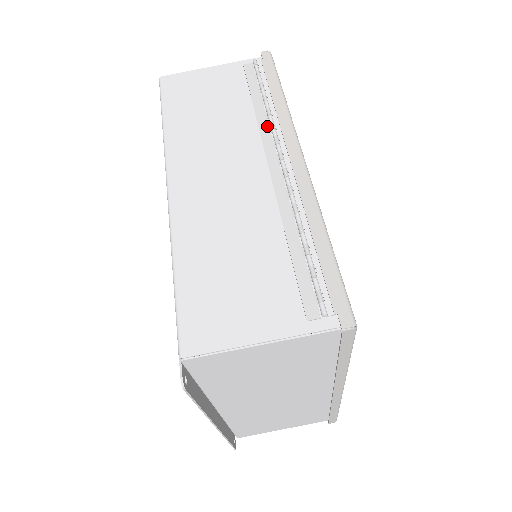
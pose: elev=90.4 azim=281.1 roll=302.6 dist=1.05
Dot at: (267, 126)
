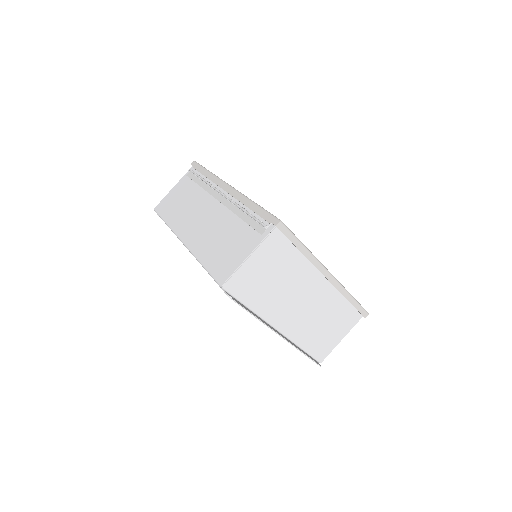
Dot at: (209, 188)
